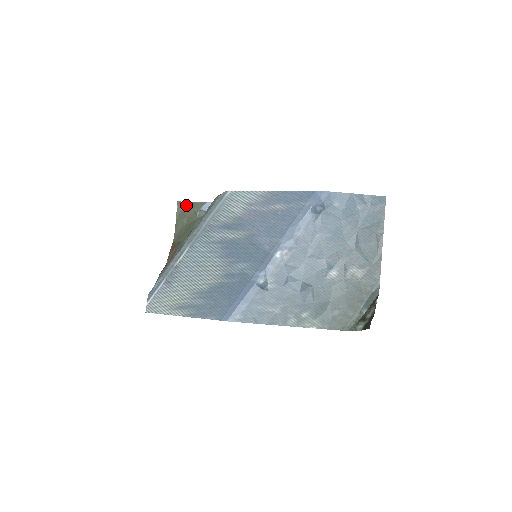
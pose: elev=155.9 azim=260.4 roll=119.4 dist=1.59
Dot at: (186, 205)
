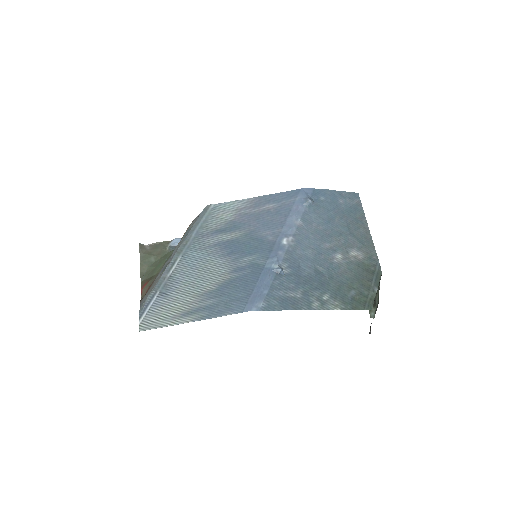
Dot at: (149, 247)
